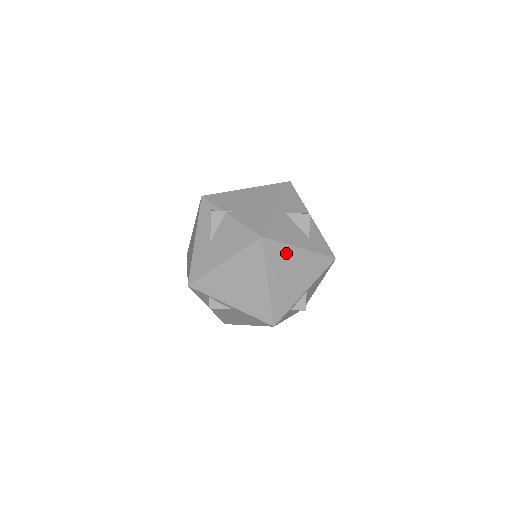
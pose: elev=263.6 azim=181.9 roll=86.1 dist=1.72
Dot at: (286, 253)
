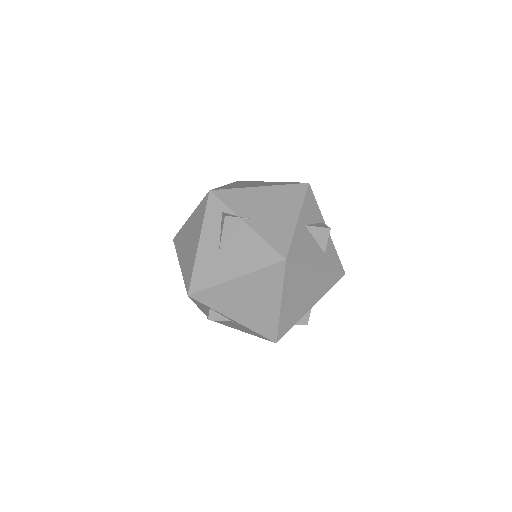
Dot at: (304, 273)
